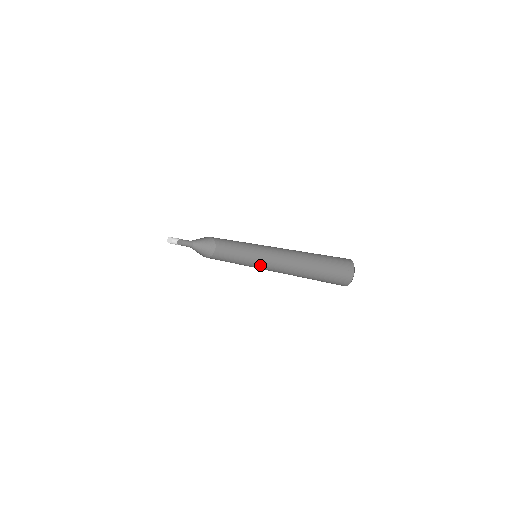
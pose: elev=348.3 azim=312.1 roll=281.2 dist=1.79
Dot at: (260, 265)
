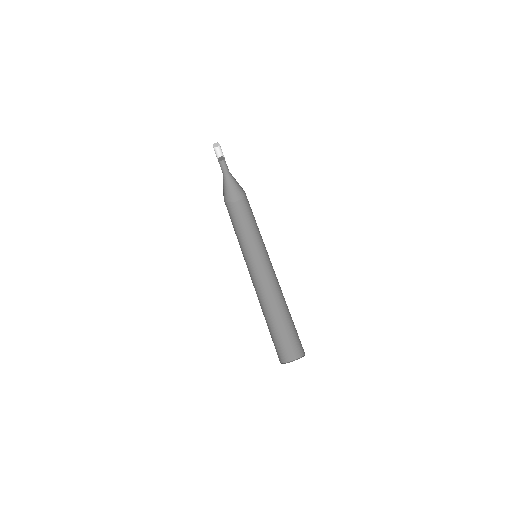
Dot at: (253, 262)
